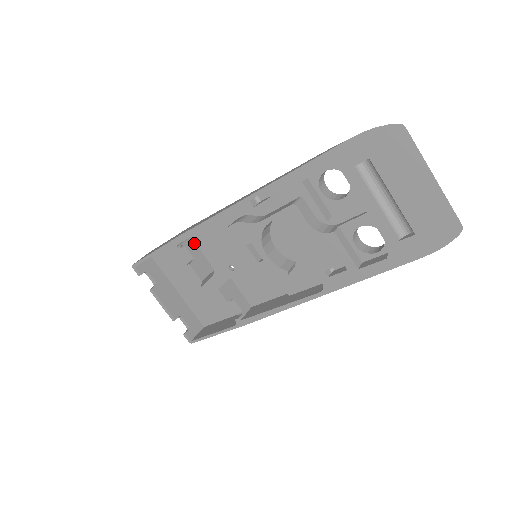
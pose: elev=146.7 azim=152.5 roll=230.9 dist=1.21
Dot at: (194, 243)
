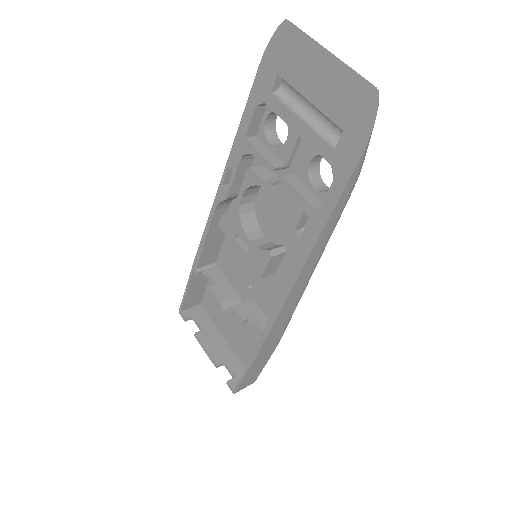
Dot at: (219, 271)
